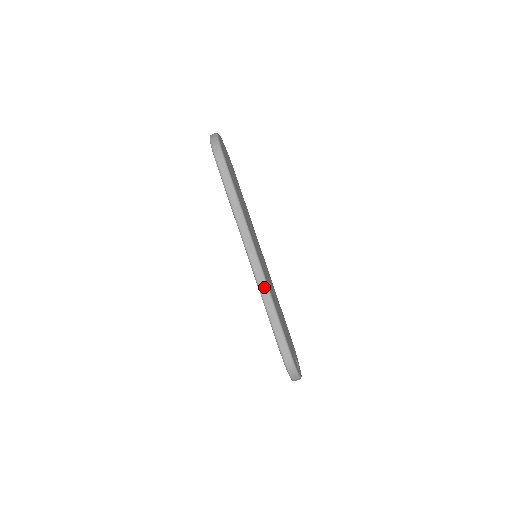
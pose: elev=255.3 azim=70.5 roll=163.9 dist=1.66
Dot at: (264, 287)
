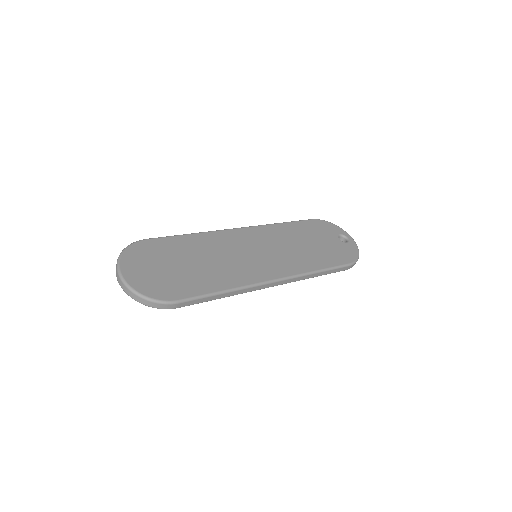
Dot at: (302, 278)
